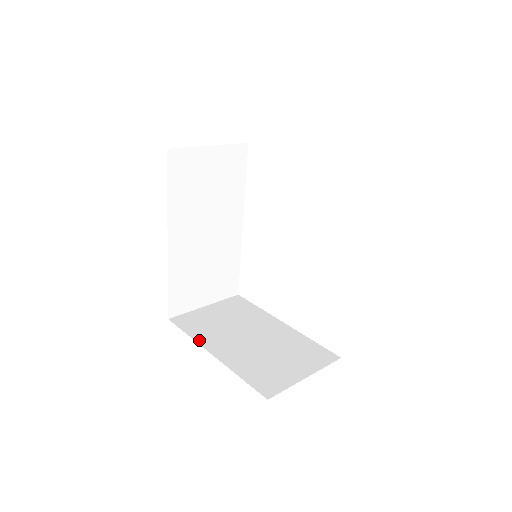
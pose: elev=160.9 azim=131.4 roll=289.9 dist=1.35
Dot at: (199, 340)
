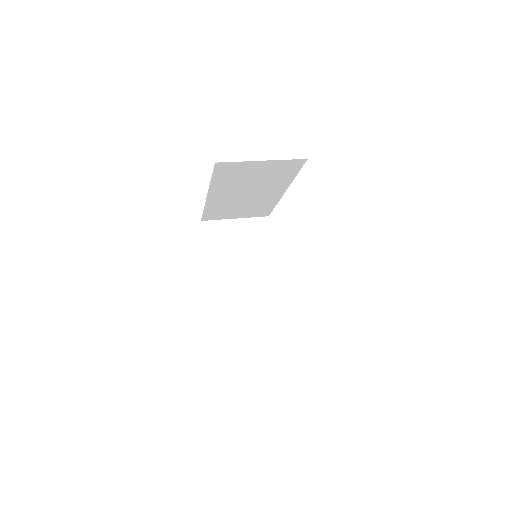
Dot at: (208, 257)
